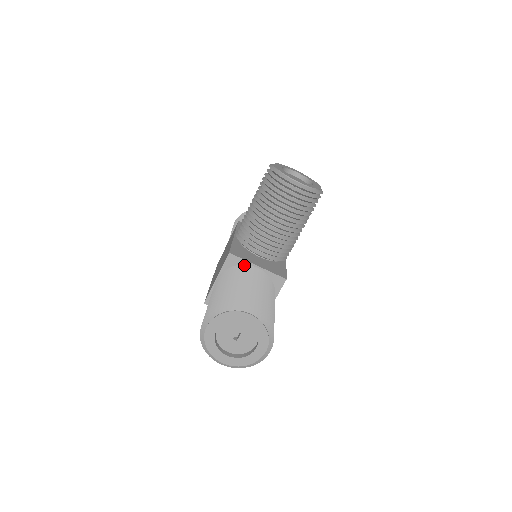
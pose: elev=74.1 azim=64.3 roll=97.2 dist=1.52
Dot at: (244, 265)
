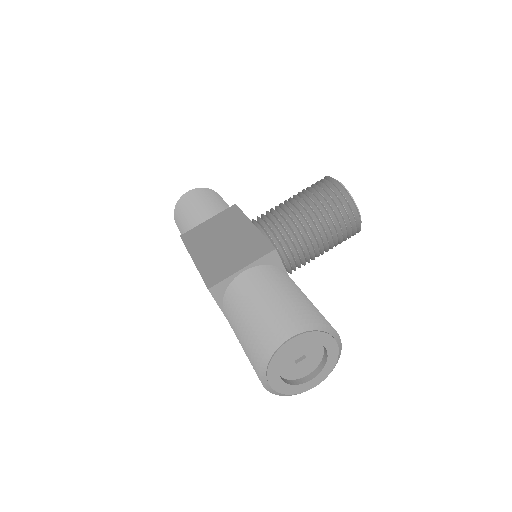
Dot at: (282, 269)
